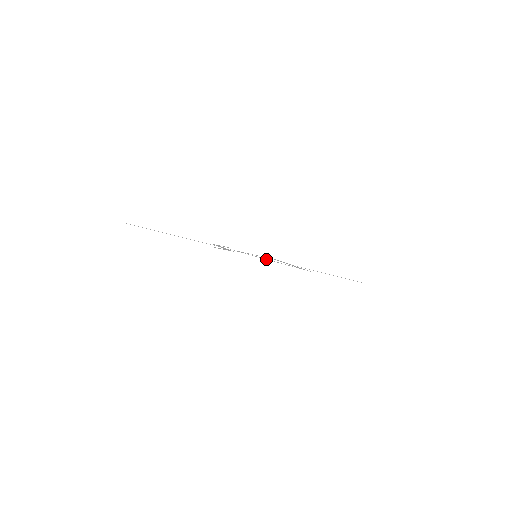
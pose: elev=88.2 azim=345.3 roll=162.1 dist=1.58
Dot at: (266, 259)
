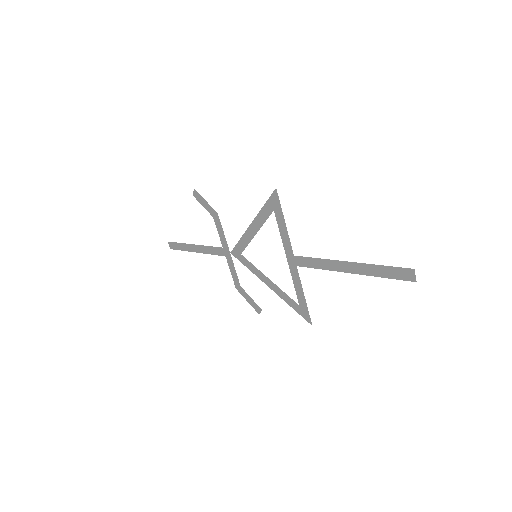
Dot at: (250, 226)
